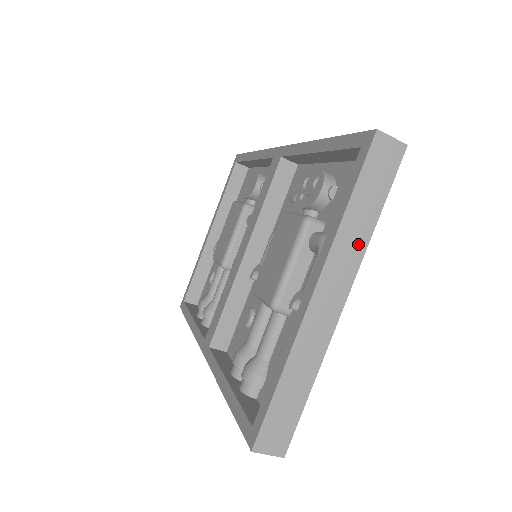
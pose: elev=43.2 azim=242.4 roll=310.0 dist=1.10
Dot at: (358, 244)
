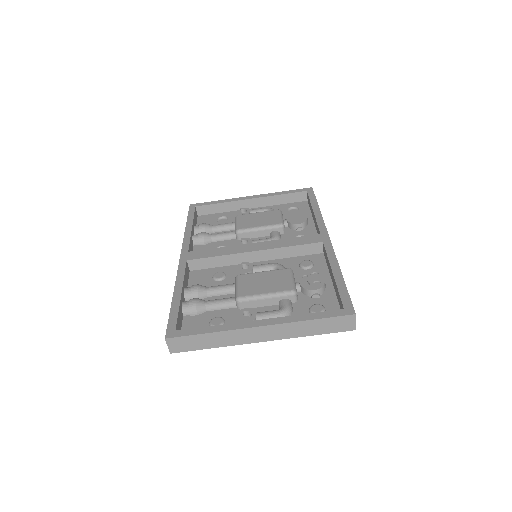
Dot at: (295, 333)
